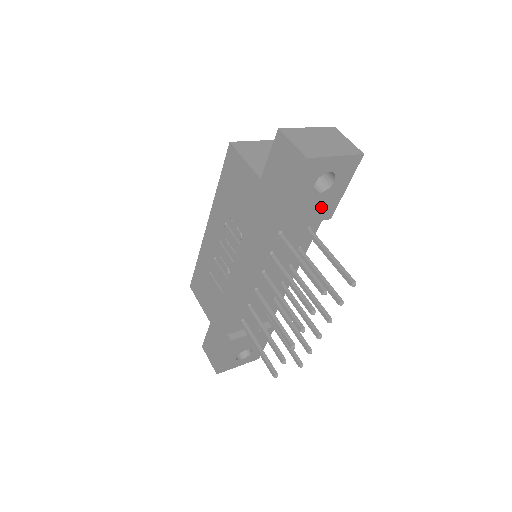
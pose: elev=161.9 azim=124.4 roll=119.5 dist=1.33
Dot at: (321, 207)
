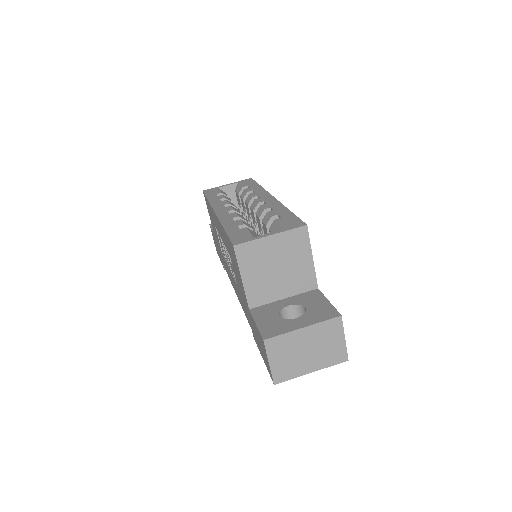
Dot at: occluded
